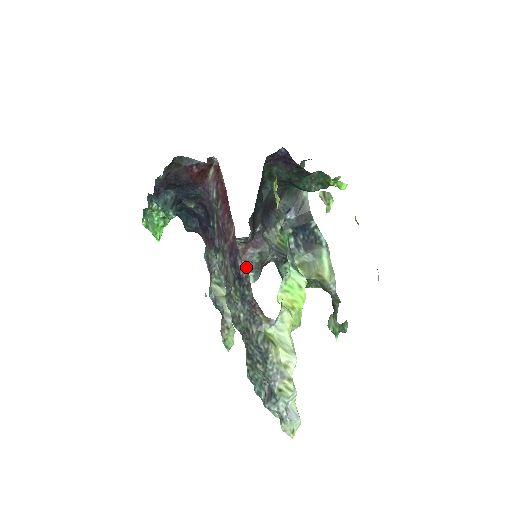
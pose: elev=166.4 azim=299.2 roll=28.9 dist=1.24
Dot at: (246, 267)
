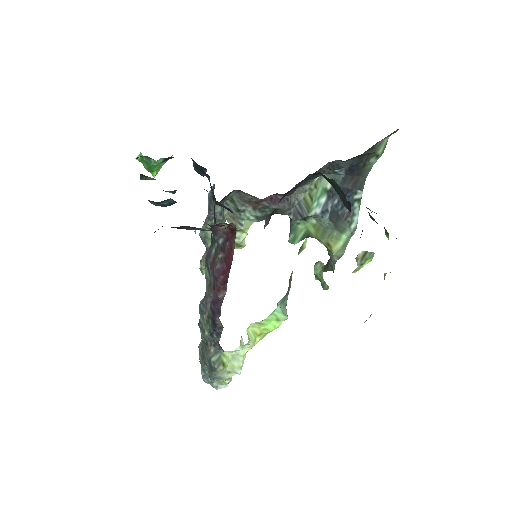
Dot at: (253, 214)
